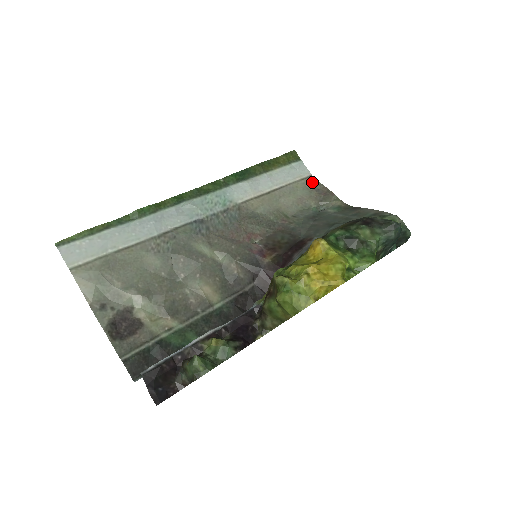
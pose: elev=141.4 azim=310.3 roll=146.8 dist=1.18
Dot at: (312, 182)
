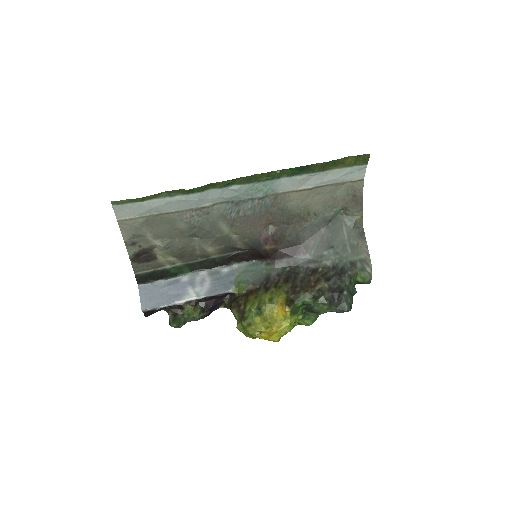
Dot at: (357, 187)
